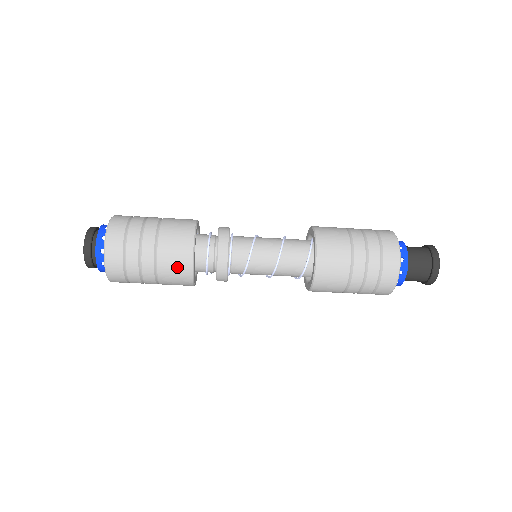
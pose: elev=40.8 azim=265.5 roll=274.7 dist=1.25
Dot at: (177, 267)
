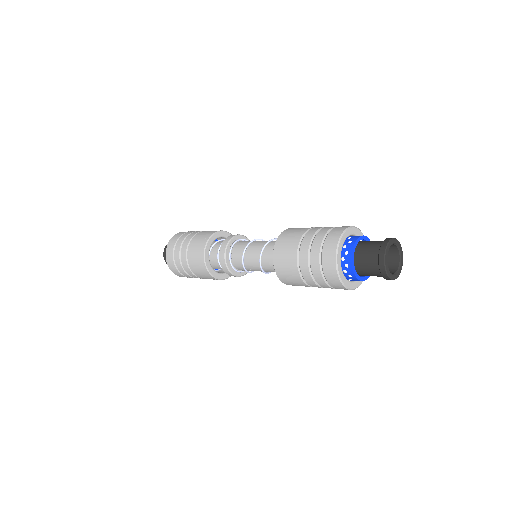
Dot at: (214, 279)
